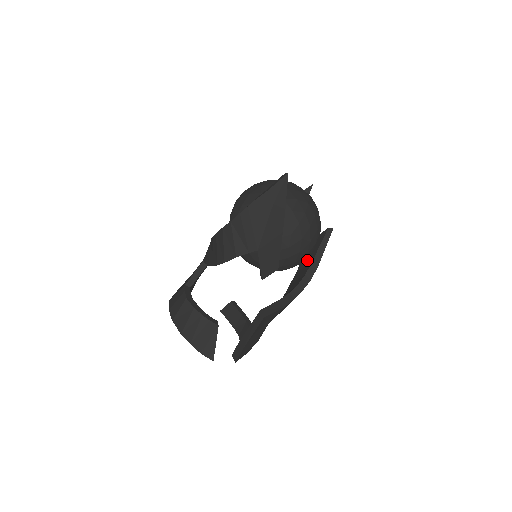
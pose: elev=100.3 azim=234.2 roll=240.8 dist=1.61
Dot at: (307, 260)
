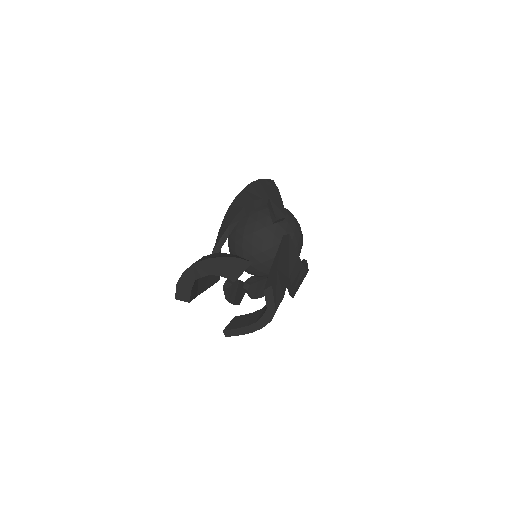
Dot at: occluded
